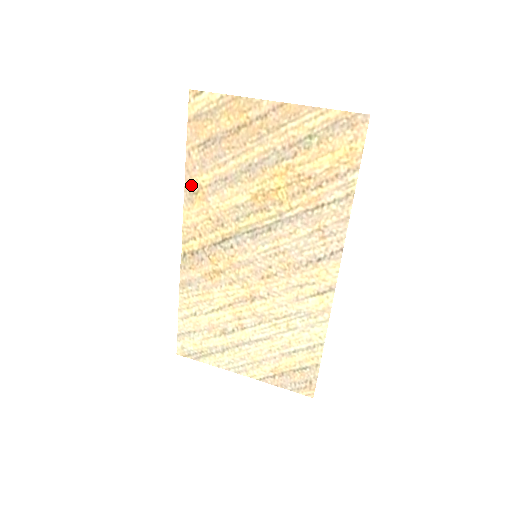
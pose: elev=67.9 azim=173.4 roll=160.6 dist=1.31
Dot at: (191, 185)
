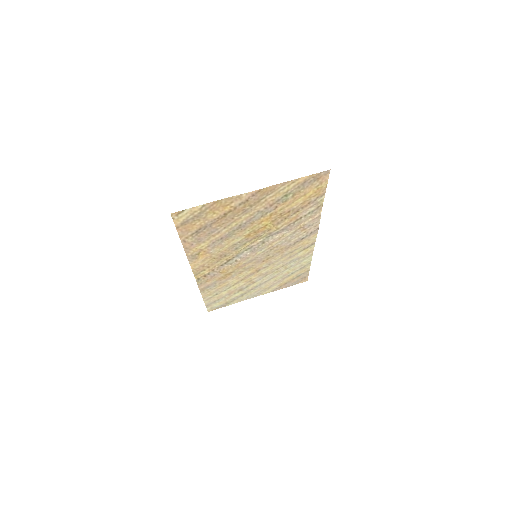
Dot at: (192, 252)
